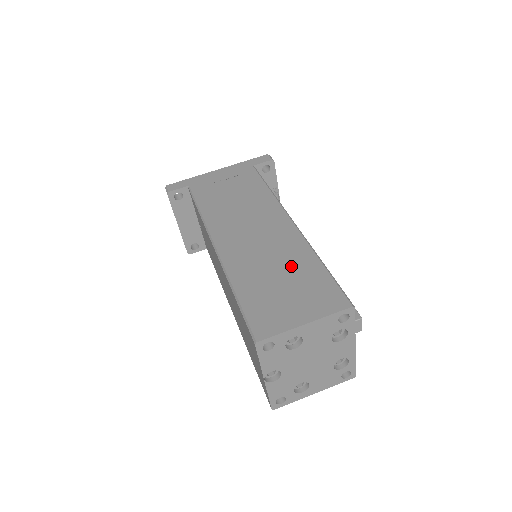
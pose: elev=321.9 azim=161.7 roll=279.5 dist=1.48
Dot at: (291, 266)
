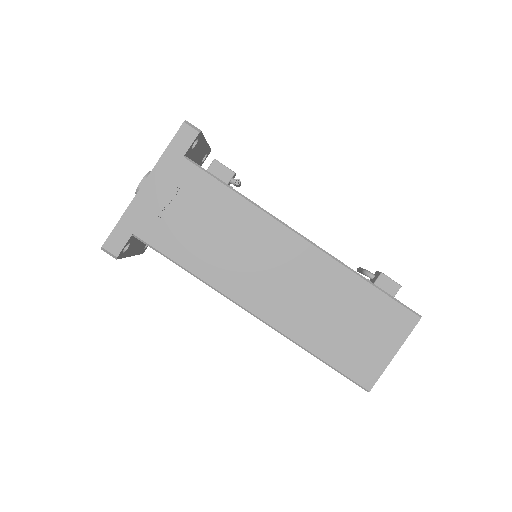
Dot at: (344, 301)
